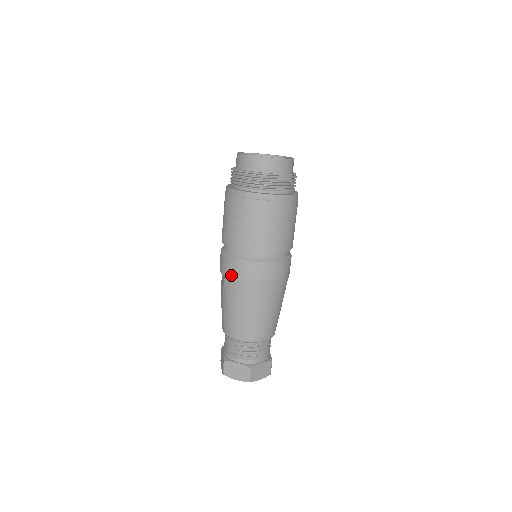
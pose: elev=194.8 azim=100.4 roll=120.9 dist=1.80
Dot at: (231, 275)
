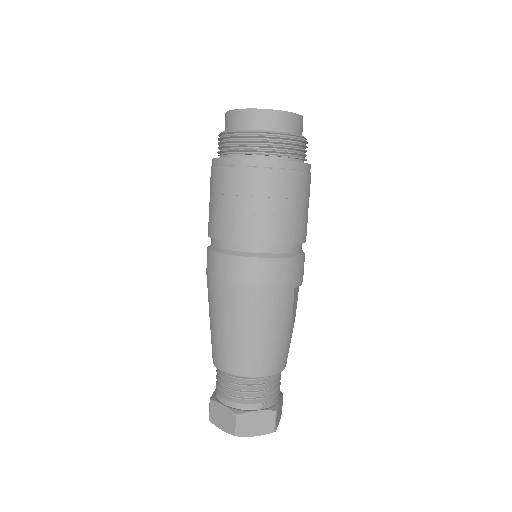
Dot at: (210, 276)
